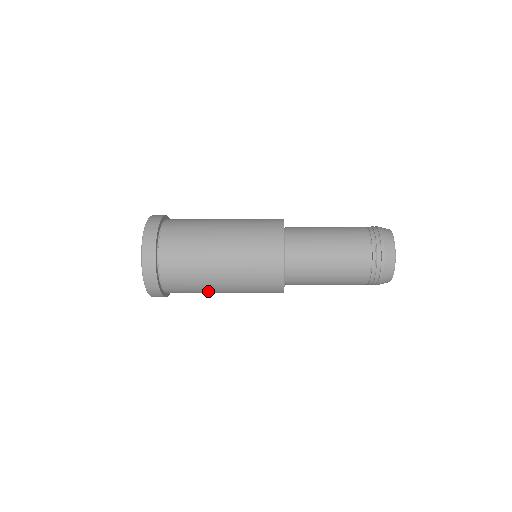
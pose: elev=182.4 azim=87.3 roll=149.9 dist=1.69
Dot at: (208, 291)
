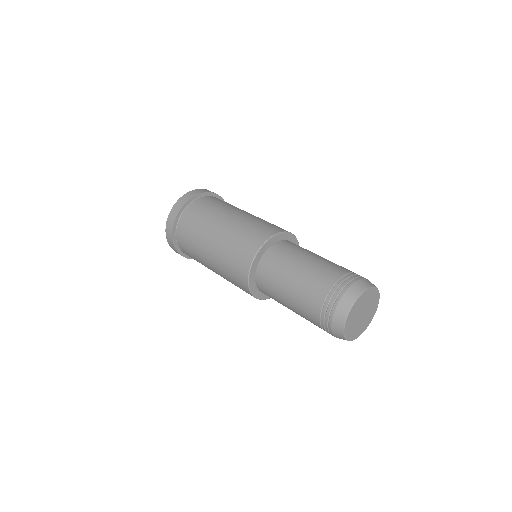
Dot at: (206, 266)
